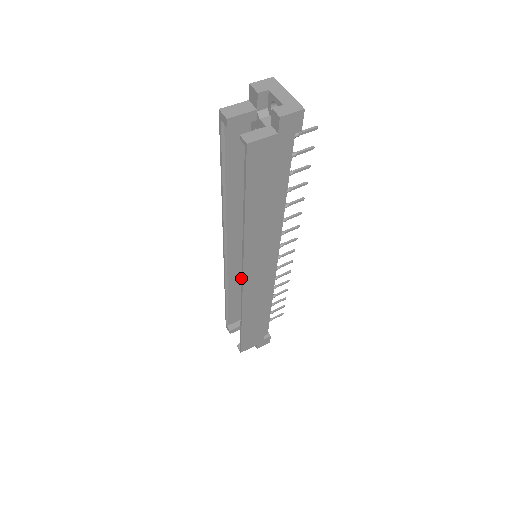
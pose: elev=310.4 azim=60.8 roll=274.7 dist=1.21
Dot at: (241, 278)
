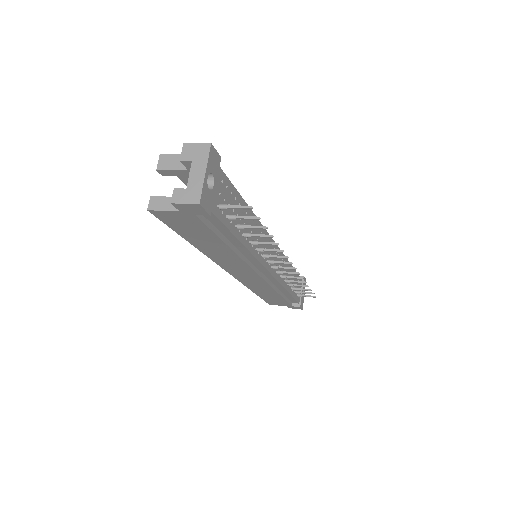
Dot at: occluded
